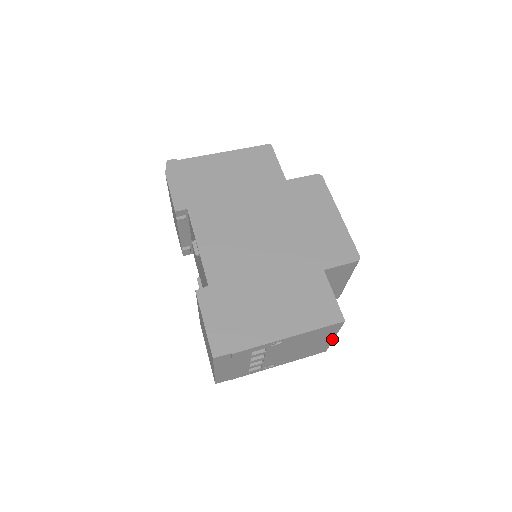
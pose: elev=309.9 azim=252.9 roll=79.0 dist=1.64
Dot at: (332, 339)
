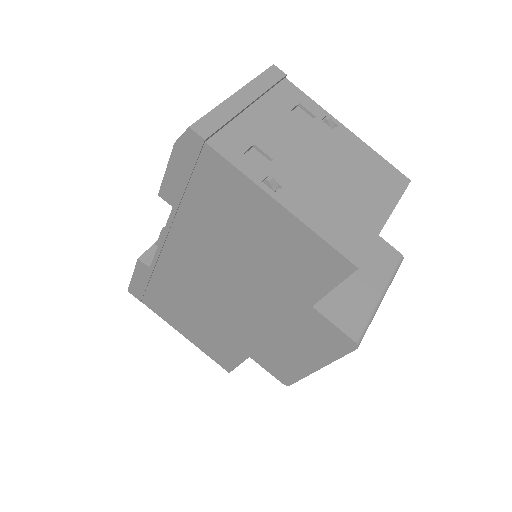
Dot at: occluded
